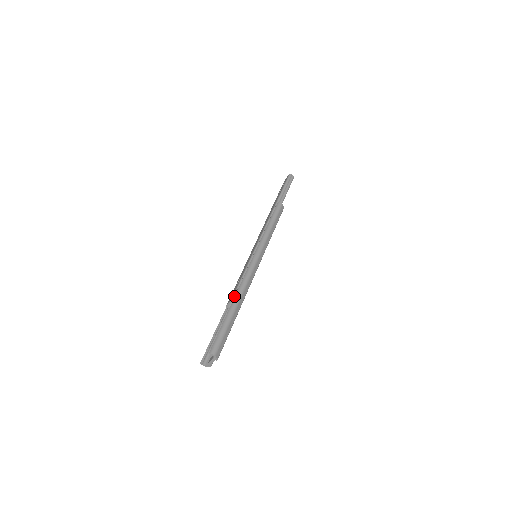
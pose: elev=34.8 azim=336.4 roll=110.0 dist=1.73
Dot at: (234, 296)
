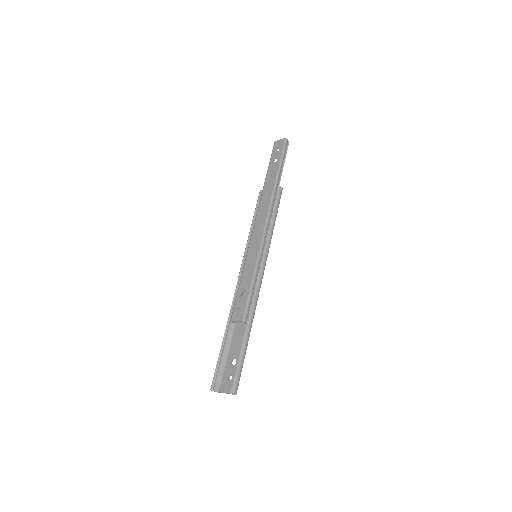
Dot at: (245, 317)
